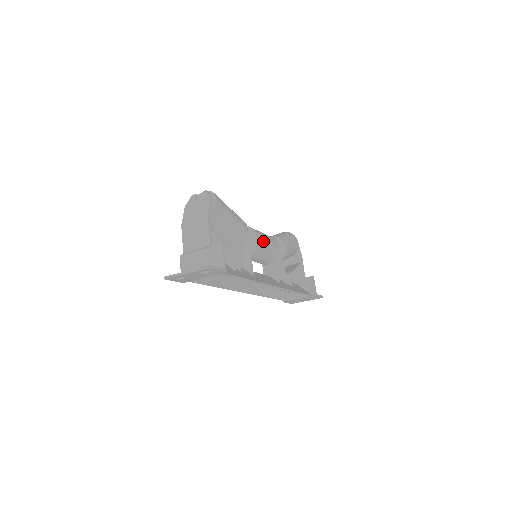
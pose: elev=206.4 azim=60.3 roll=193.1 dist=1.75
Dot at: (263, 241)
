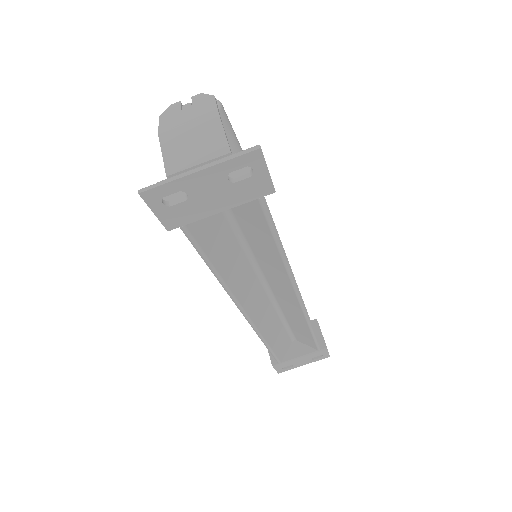
Dot at: occluded
